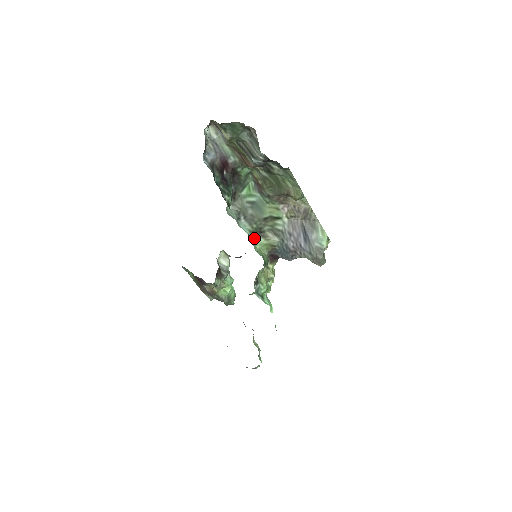
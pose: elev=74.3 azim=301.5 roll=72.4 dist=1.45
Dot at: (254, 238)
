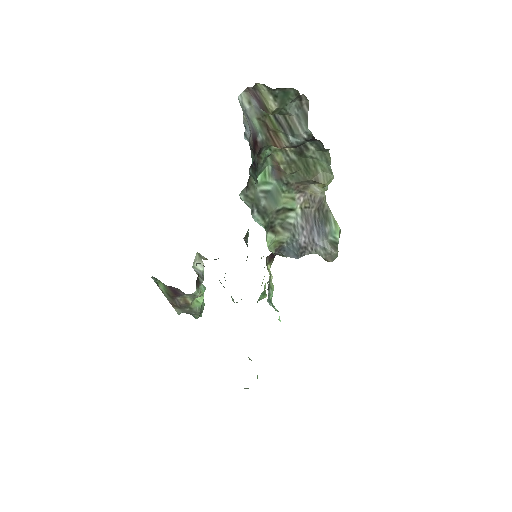
Dot at: (266, 234)
